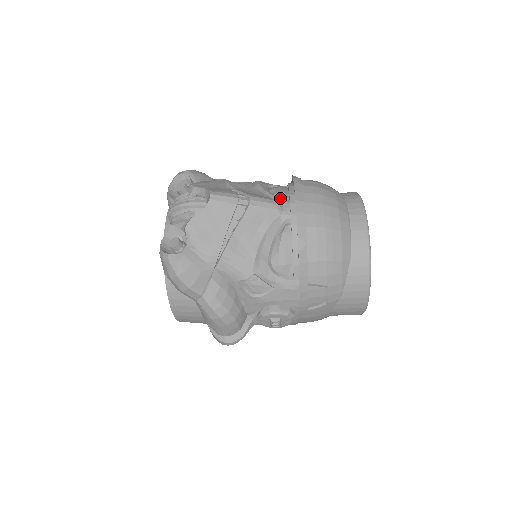
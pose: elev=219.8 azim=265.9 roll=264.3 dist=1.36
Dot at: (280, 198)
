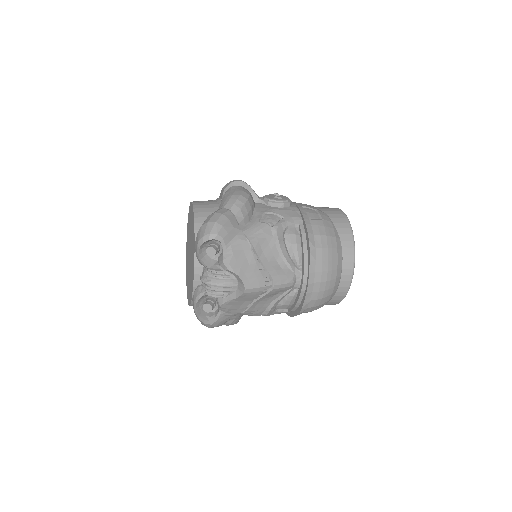
Dot at: (294, 262)
